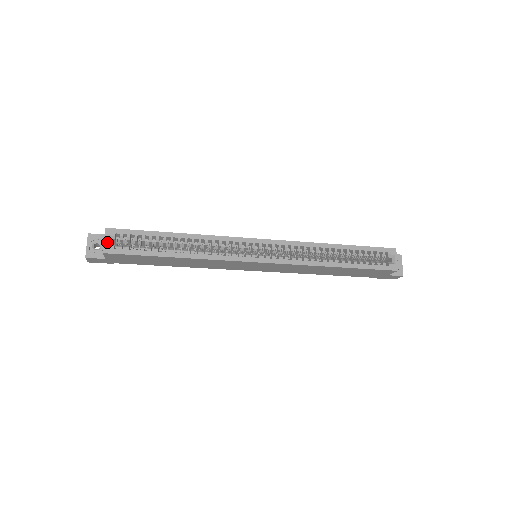
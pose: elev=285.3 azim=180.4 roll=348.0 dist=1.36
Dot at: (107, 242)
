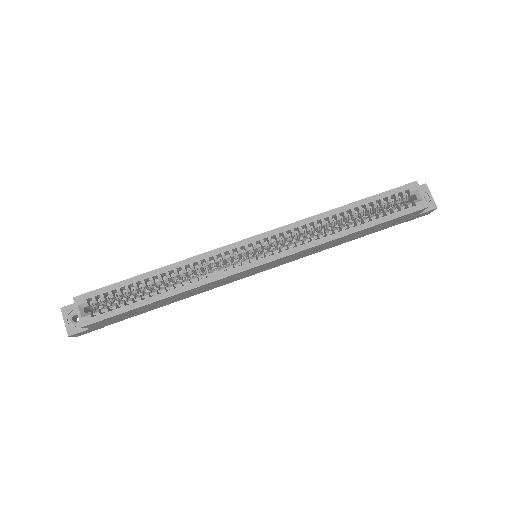
Dot at: (81, 313)
